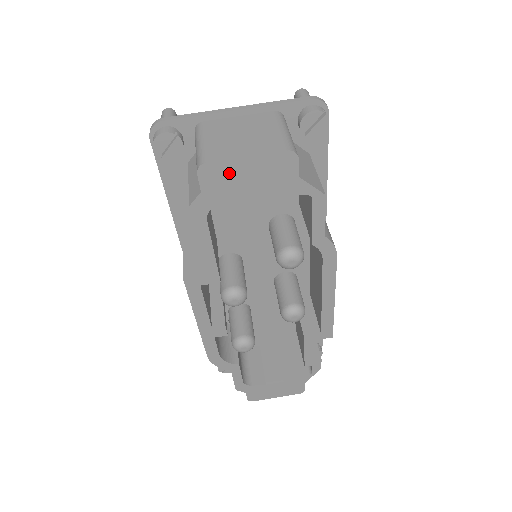
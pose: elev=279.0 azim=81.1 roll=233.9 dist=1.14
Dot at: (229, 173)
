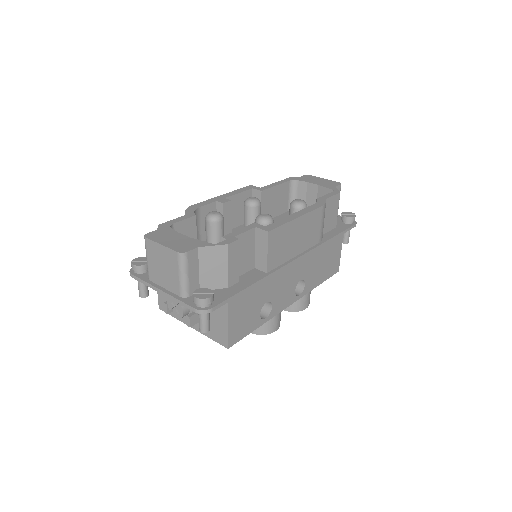
Dot at: (314, 179)
